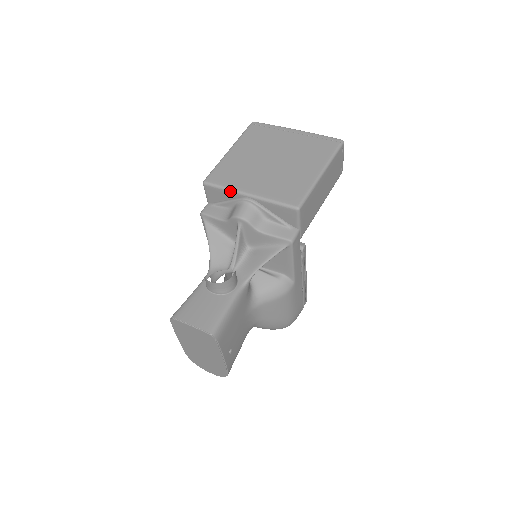
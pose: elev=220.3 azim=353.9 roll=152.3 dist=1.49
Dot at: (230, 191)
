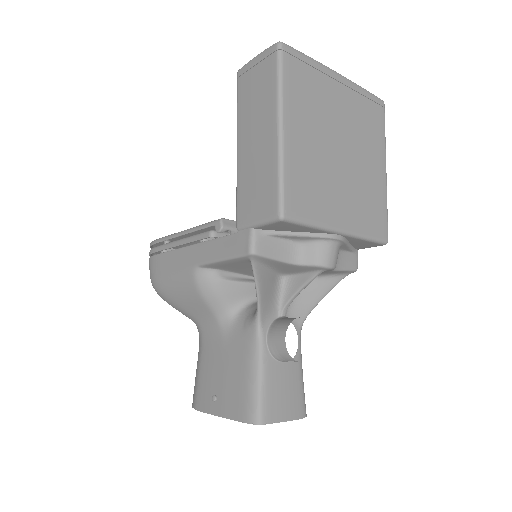
Dot at: (319, 229)
